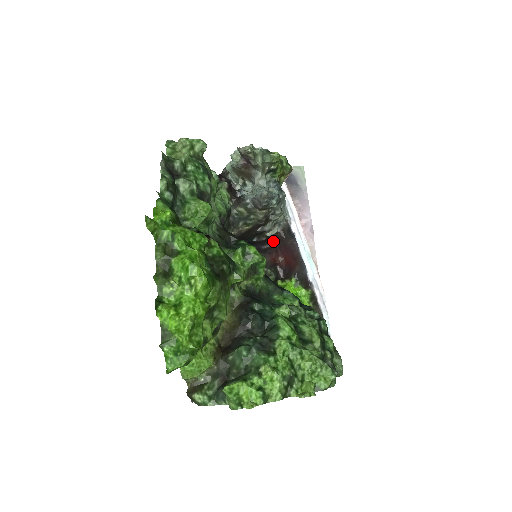
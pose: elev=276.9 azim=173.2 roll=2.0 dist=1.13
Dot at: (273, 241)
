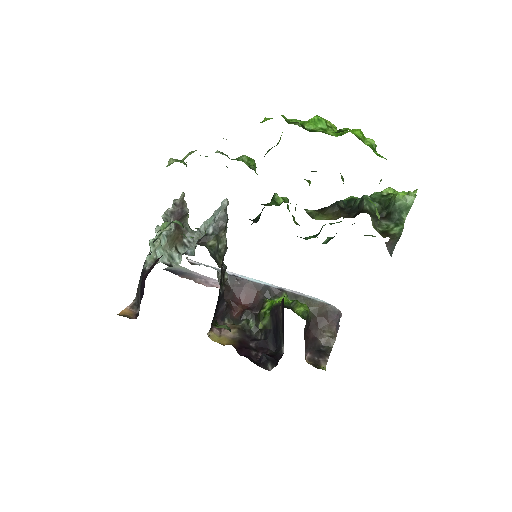
Dot at: (224, 299)
